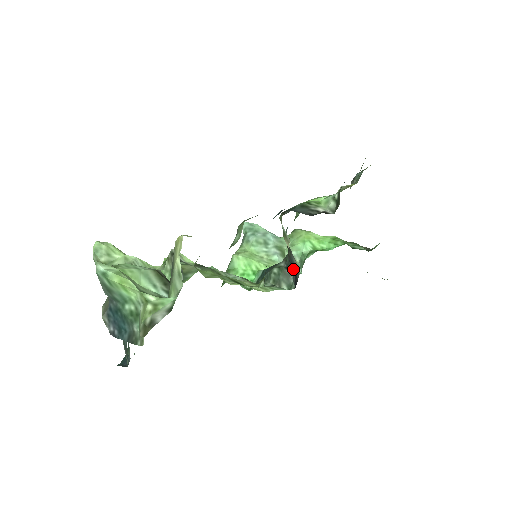
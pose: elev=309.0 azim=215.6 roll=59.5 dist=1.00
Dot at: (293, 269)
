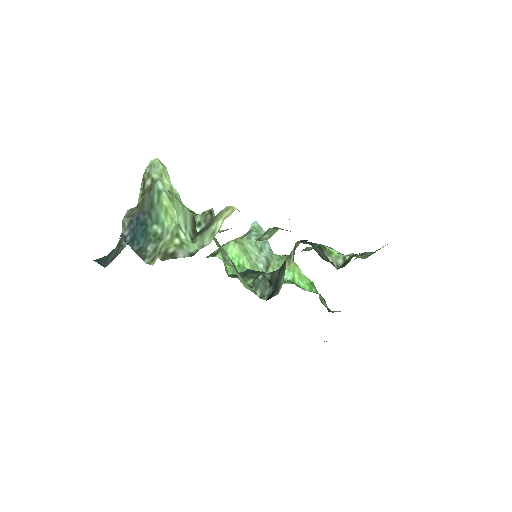
Dot at: (275, 285)
